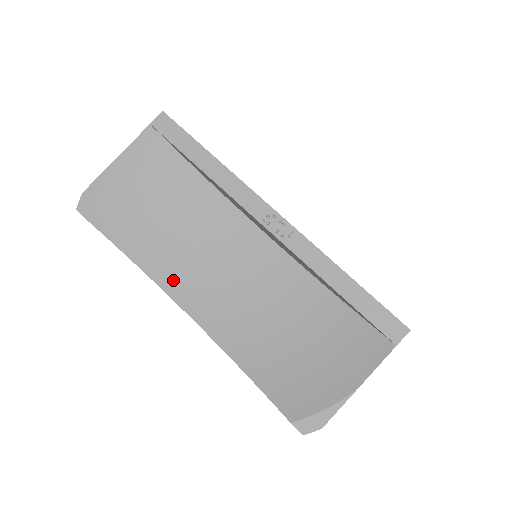
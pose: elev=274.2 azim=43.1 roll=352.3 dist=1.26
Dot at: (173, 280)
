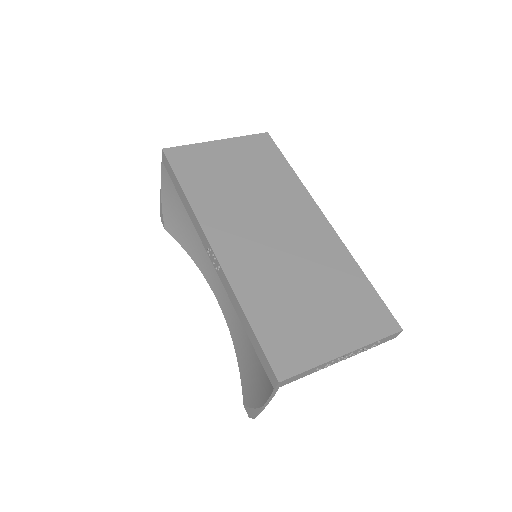
Dot at: (209, 274)
